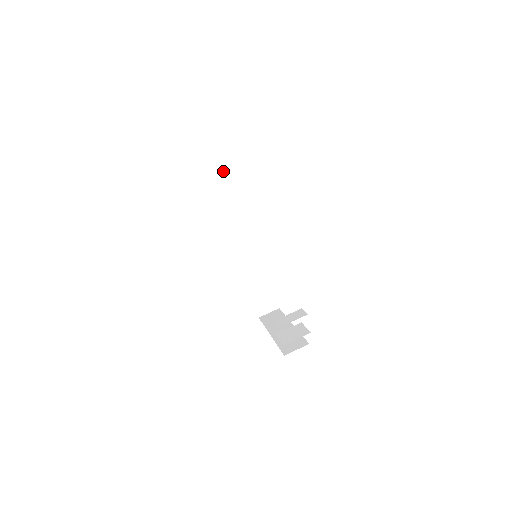
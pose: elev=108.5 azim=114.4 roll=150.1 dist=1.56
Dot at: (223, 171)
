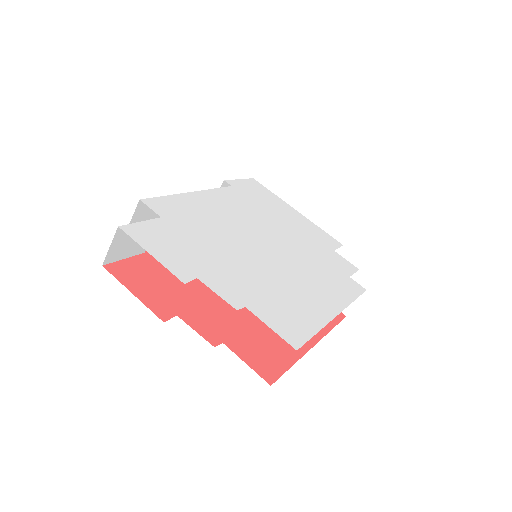
Dot at: occluded
